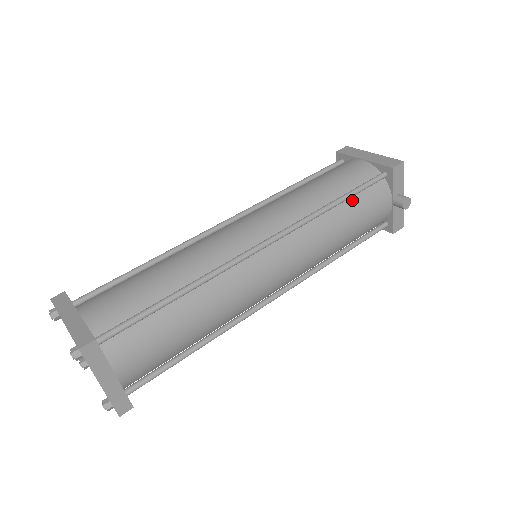
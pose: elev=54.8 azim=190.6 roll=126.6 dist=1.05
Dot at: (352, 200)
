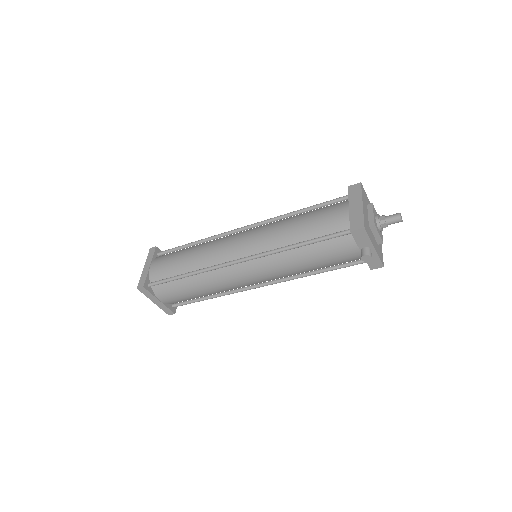
Dot at: (316, 245)
